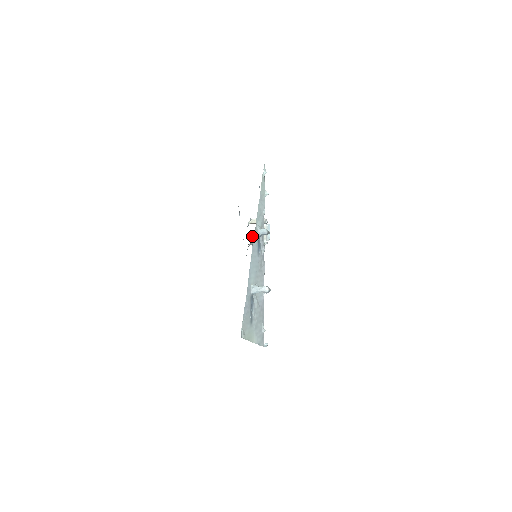
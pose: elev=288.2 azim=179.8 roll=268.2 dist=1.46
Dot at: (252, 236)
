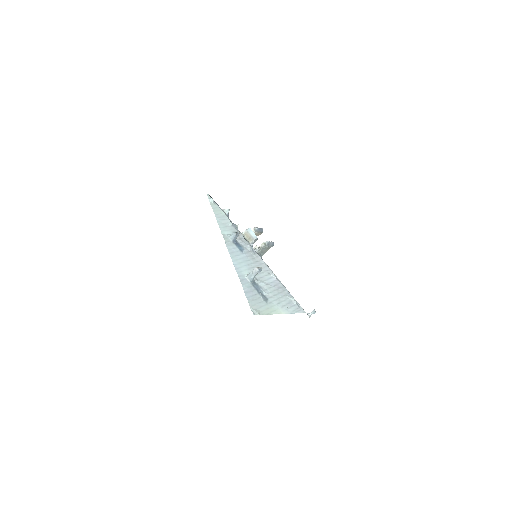
Dot at: occluded
